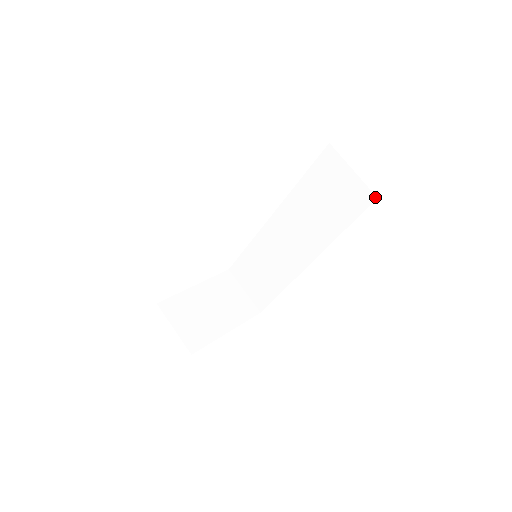
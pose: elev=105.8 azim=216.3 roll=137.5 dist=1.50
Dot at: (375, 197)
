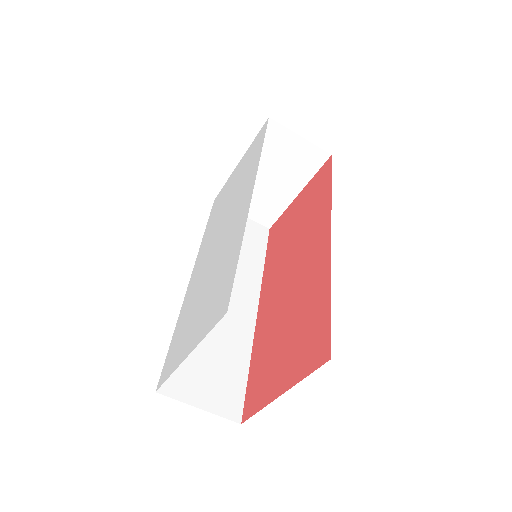
Dot at: (328, 356)
